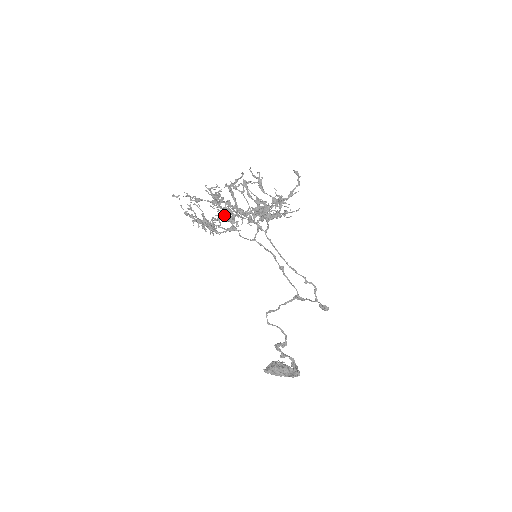
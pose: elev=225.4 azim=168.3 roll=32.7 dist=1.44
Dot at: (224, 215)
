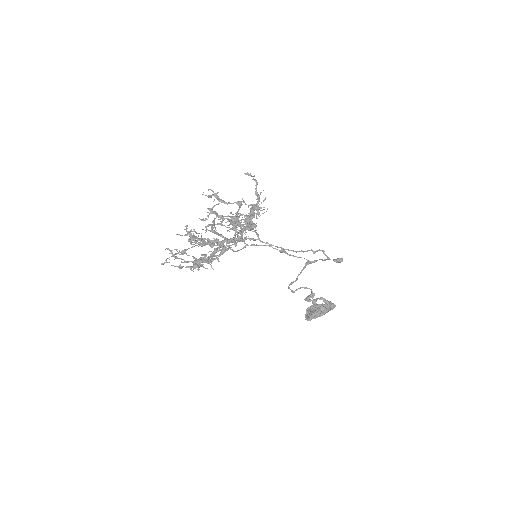
Dot at: occluded
